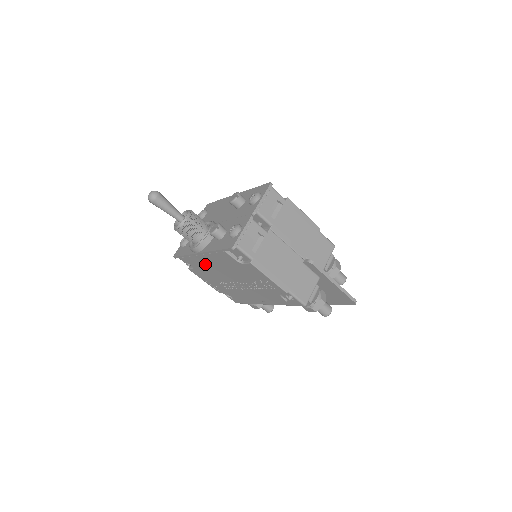
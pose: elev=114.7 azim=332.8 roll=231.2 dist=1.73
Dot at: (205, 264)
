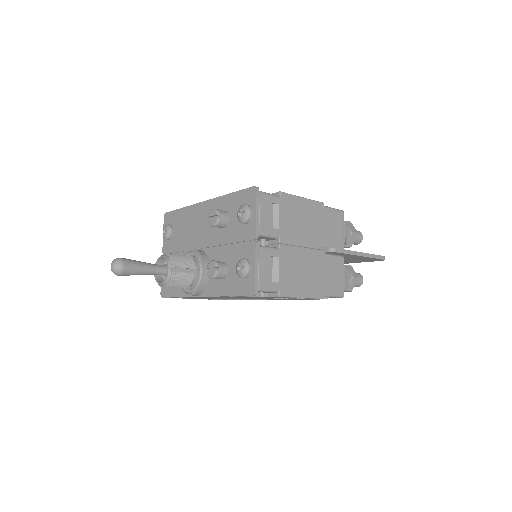
Dot at: occluded
